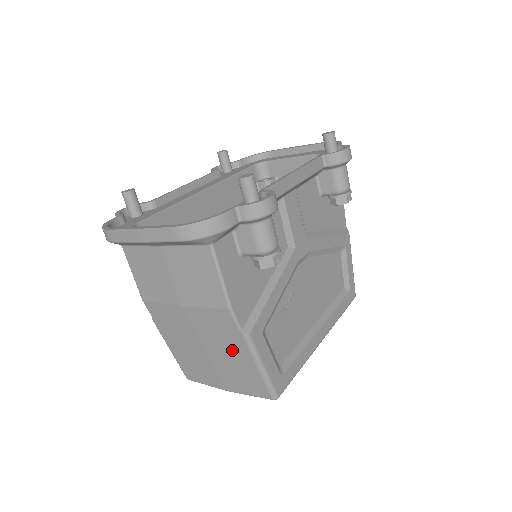
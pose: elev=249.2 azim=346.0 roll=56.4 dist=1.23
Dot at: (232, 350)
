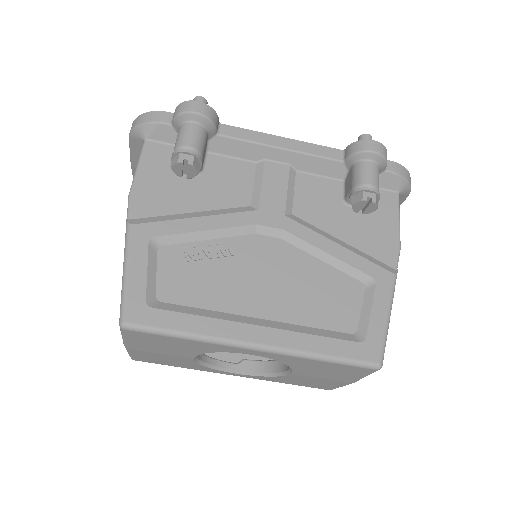
Dot at: occluded
